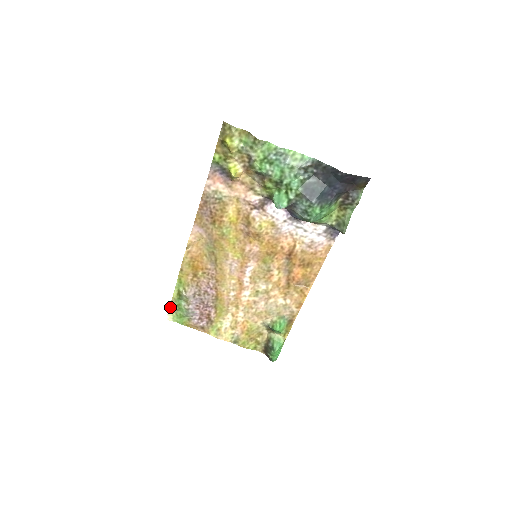
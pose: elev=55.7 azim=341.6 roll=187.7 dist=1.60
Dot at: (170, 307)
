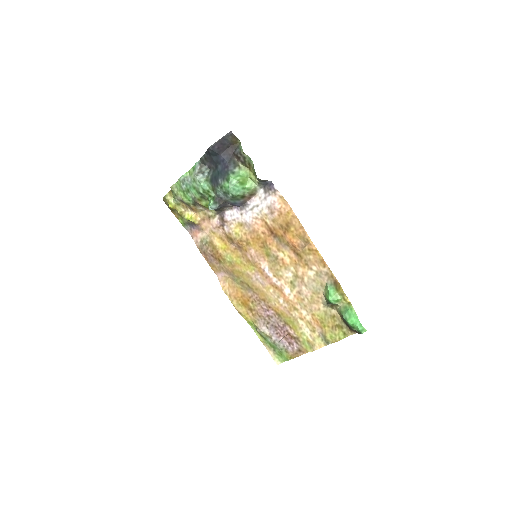
Dot at: (269, 352)
